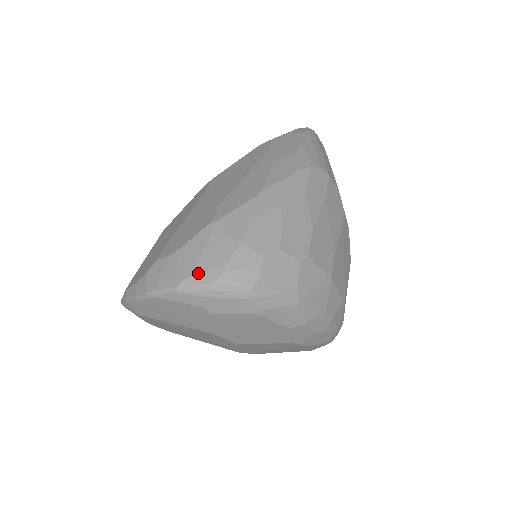
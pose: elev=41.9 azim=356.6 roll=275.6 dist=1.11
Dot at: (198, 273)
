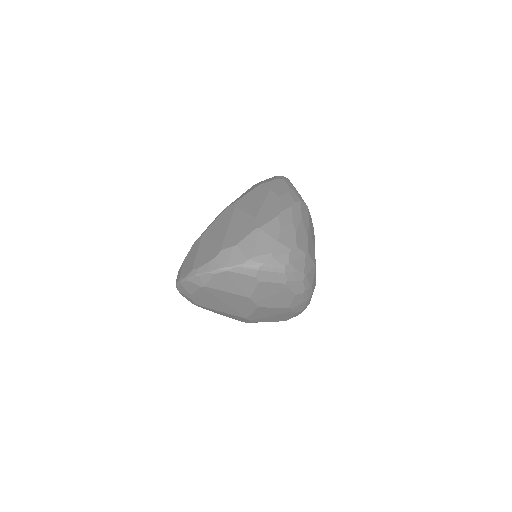
Dot at: (256, 256)
